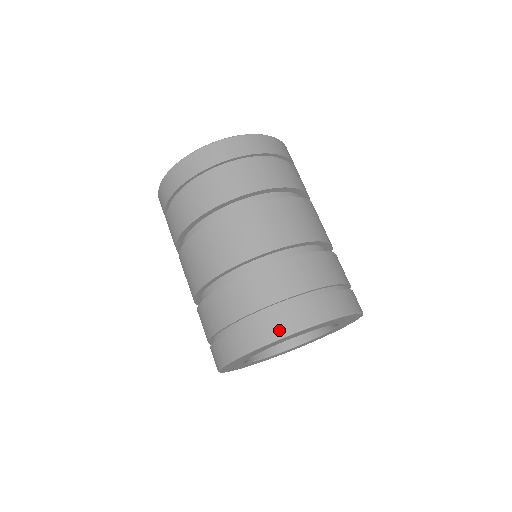
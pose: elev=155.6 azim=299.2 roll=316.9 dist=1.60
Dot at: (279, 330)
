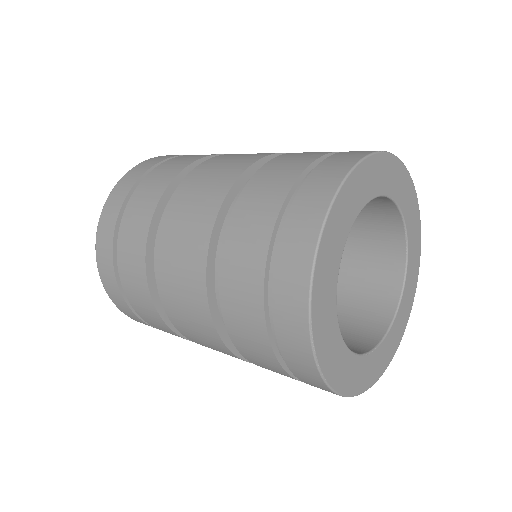
Dot at: occluded
